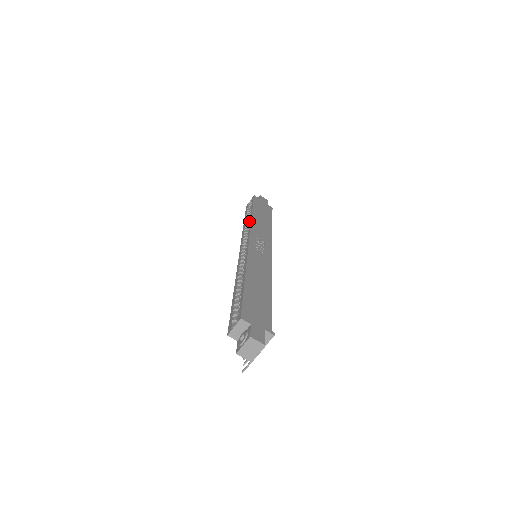
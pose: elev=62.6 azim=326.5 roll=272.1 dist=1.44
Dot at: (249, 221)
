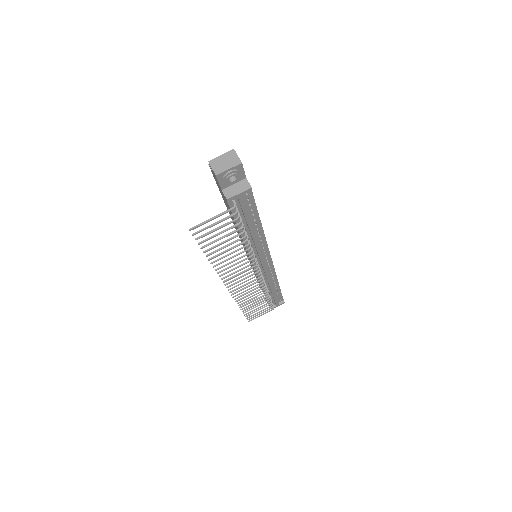
Dot at: occluded
